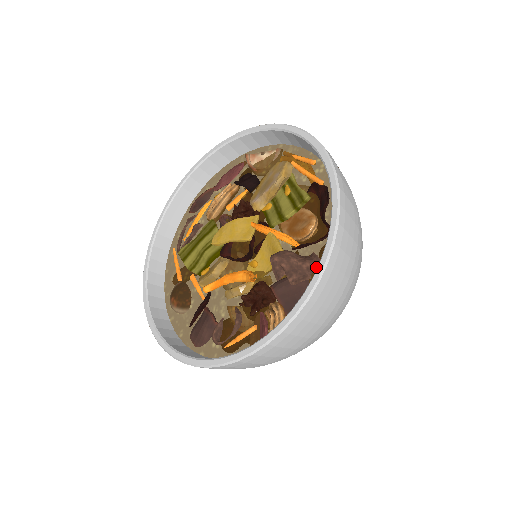
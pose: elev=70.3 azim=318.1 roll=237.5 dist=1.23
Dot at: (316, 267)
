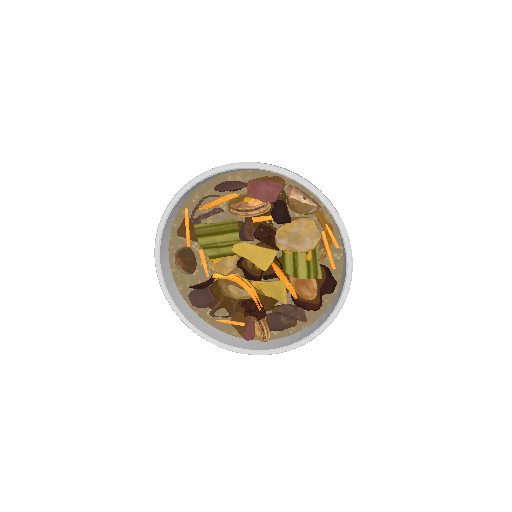
Dot at: (301, 320)
